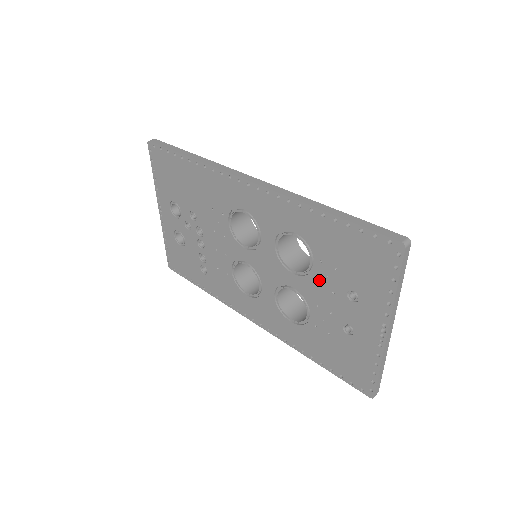
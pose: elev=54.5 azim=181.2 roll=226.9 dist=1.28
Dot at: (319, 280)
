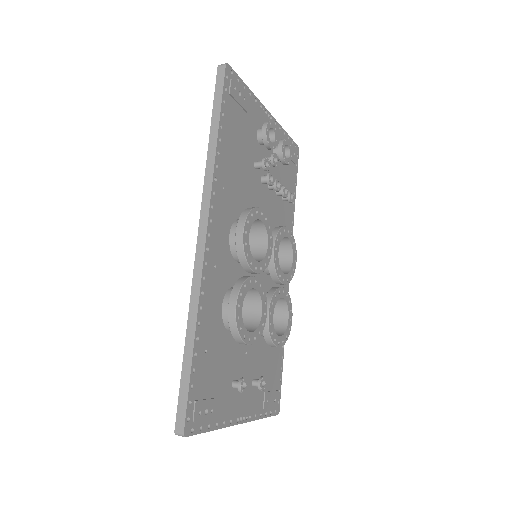
Dot at: occluded
